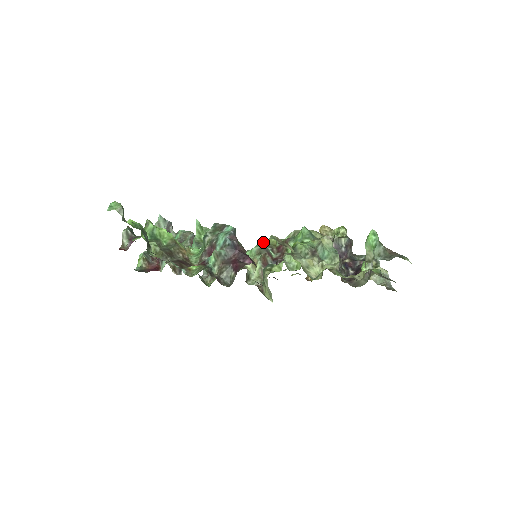
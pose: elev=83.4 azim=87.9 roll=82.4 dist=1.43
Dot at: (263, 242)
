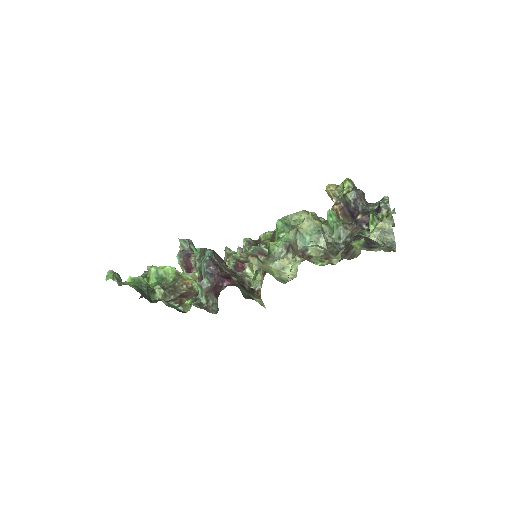
Dot at: (260, 238)
